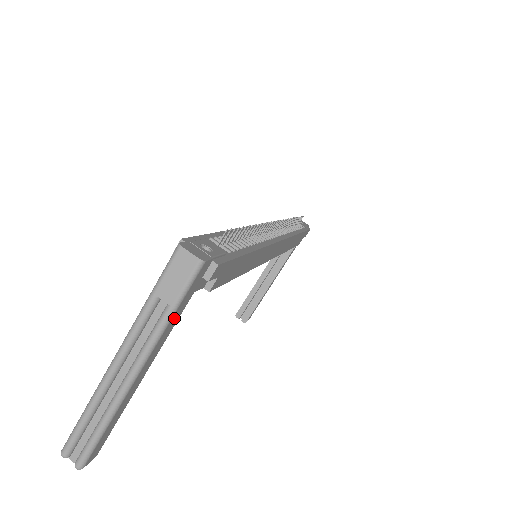
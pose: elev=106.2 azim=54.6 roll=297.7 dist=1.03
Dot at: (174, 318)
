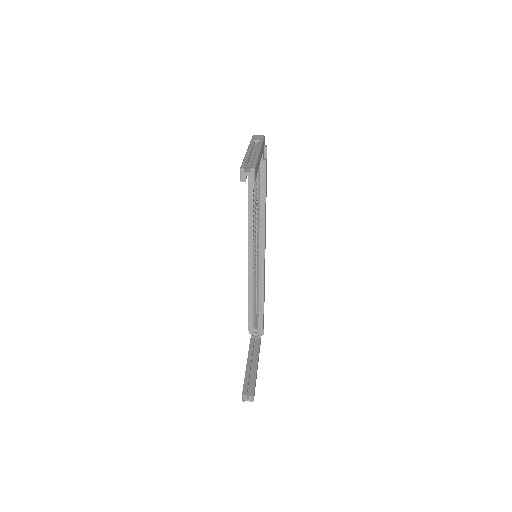
Dot at: (262, 147)
